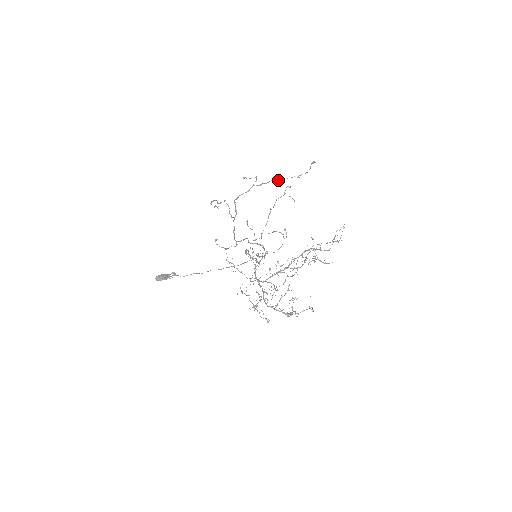
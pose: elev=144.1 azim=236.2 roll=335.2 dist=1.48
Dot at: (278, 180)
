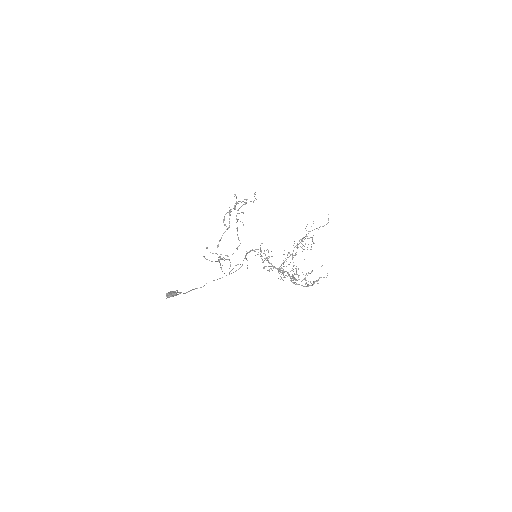
Dot at: (244, 202)
